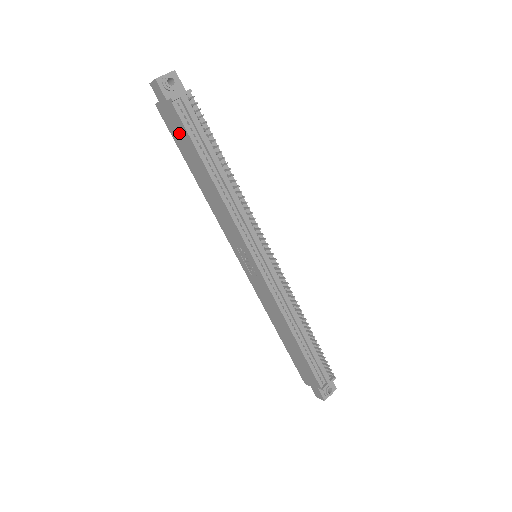
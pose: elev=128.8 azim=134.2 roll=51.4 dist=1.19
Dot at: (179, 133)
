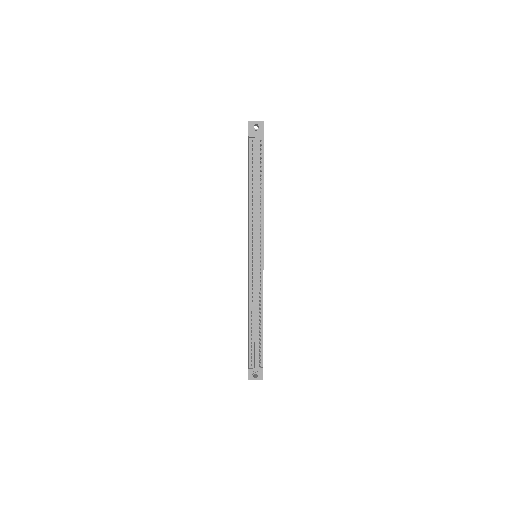
Dot at: occluded
